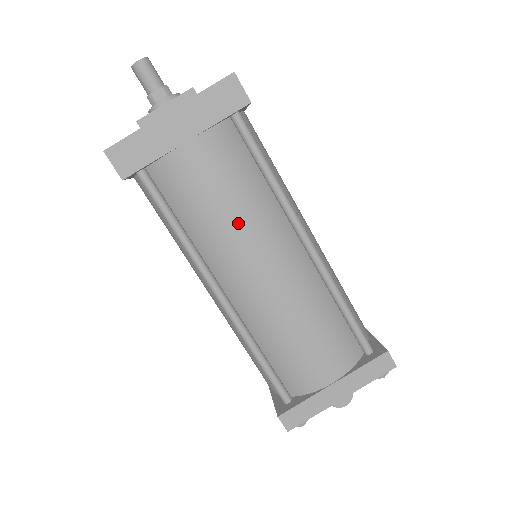
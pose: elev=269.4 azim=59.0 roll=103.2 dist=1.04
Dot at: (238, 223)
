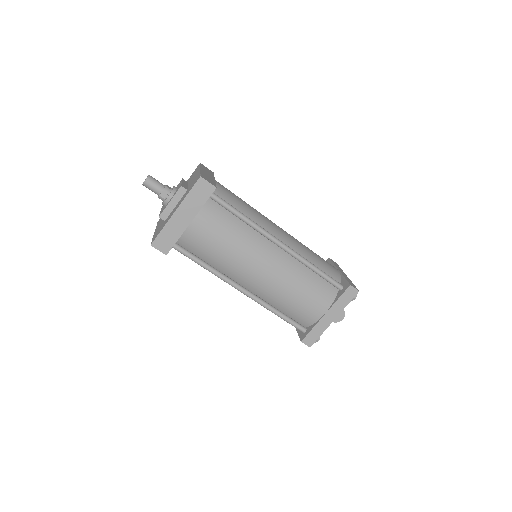
Dot at: (236, 252)
